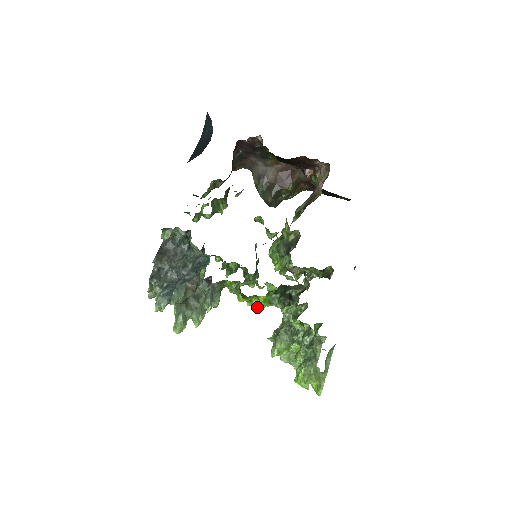
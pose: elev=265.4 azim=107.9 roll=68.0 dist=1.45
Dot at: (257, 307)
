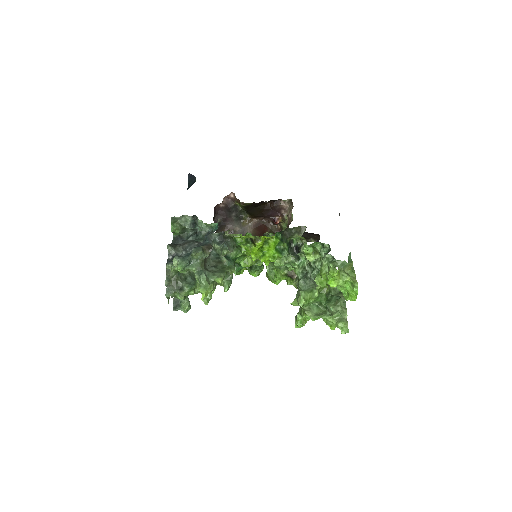
Dot at: (271, 256)
